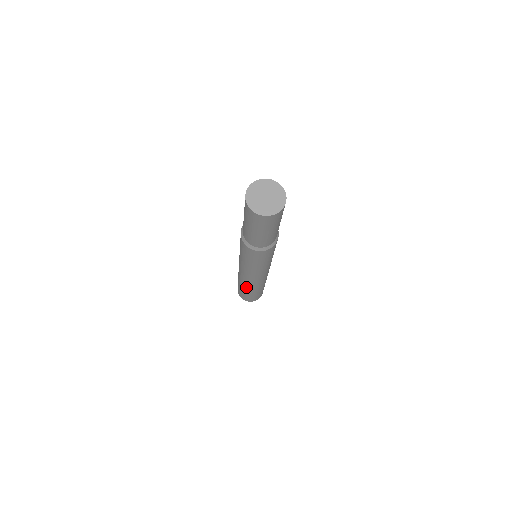
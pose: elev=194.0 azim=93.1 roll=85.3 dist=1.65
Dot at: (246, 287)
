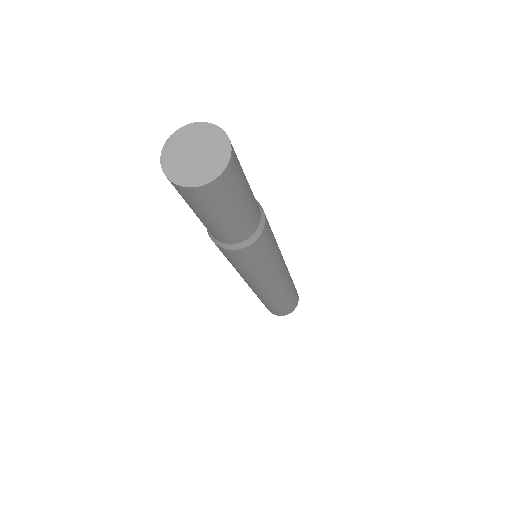
Dot at: (260, 298)
